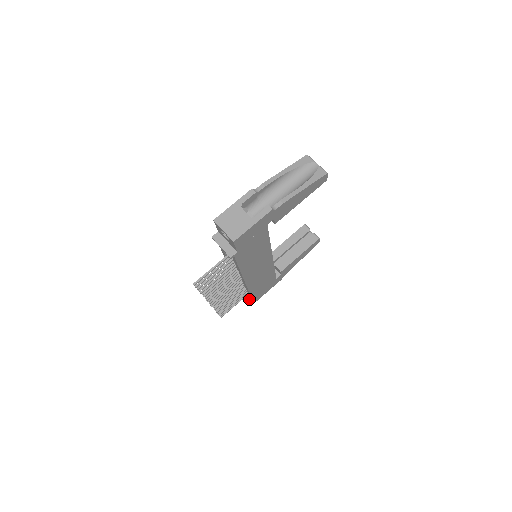
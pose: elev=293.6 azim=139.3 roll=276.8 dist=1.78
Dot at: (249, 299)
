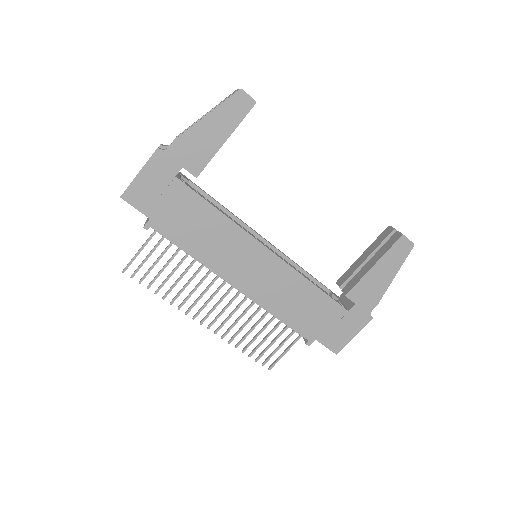
Dot at: (306, 342)
